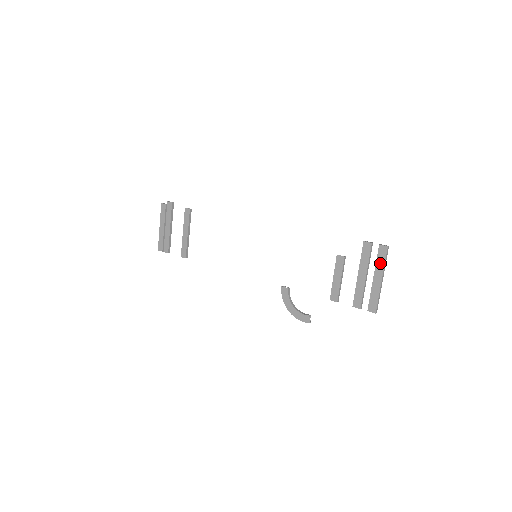
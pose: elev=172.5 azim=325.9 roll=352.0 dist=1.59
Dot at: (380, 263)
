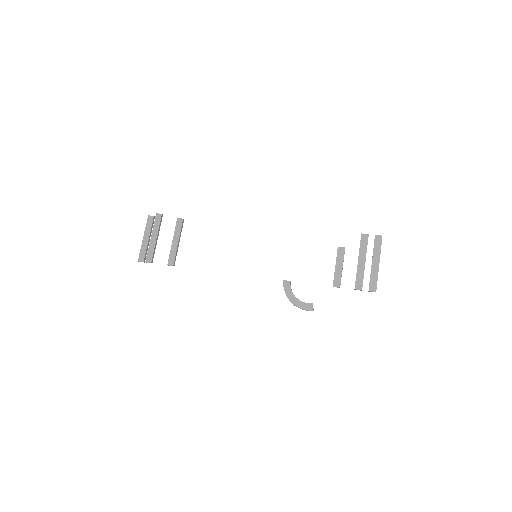
Dot at: (377, 249)
